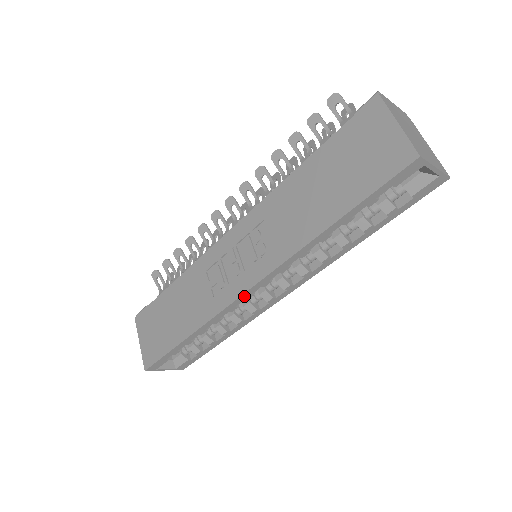
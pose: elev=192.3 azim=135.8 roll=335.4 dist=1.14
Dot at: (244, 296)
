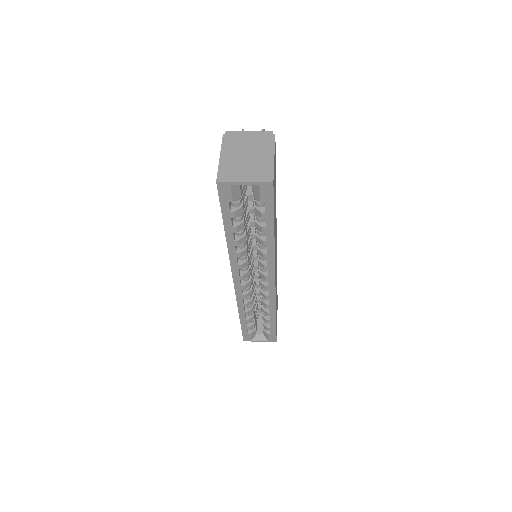
Dot at: (237, 287)
